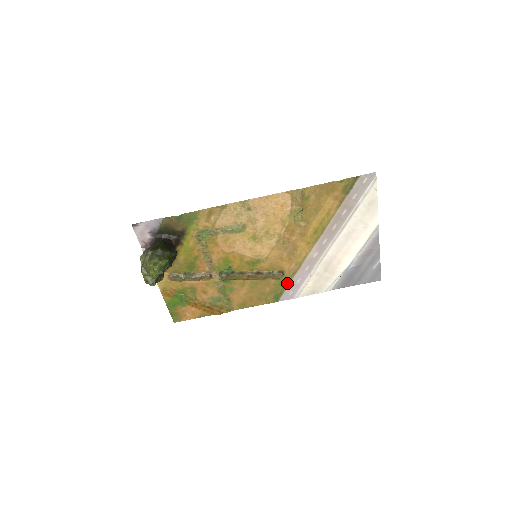
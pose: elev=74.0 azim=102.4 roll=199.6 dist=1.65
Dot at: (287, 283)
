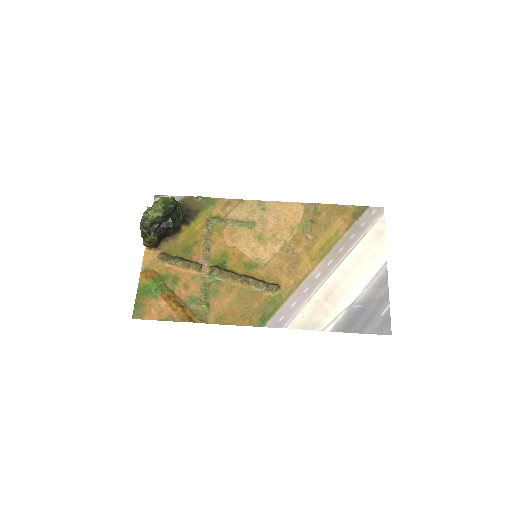
Dot at: (280, 303)
